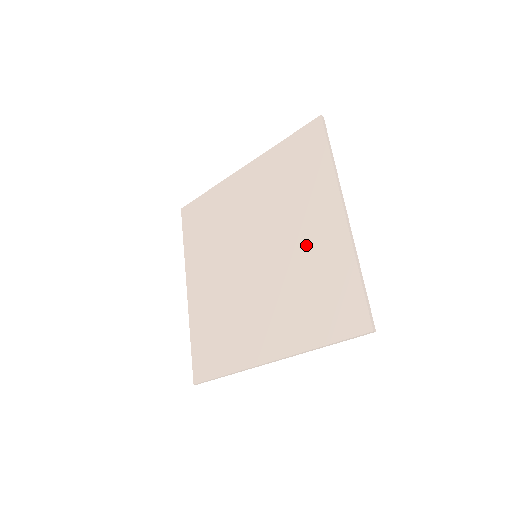
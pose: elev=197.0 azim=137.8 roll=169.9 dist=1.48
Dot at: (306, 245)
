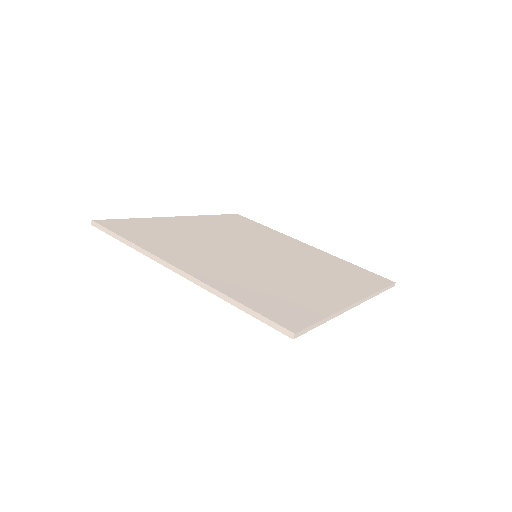
Dot at: (300, 253)
